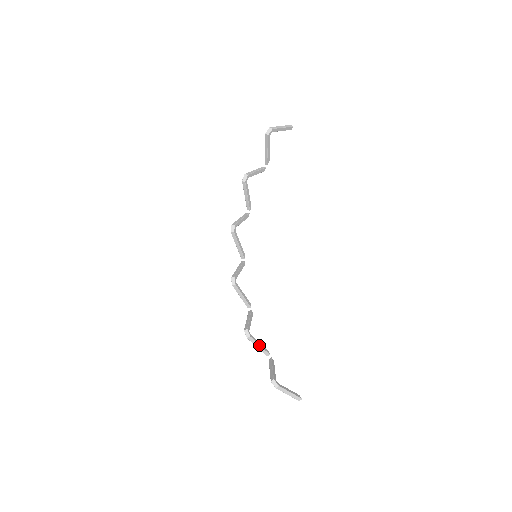
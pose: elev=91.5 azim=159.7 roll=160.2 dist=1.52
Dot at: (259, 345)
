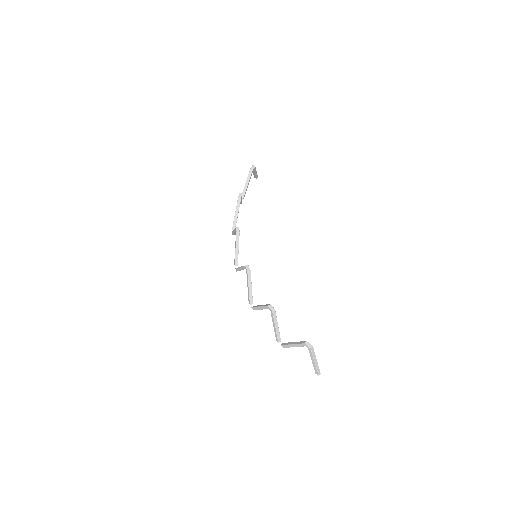
Dot at: (277, 324)
